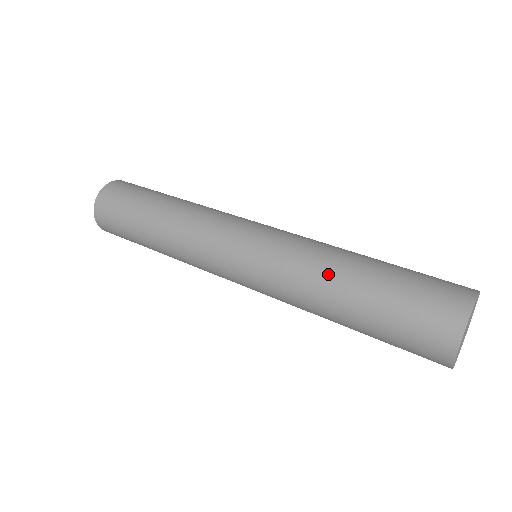
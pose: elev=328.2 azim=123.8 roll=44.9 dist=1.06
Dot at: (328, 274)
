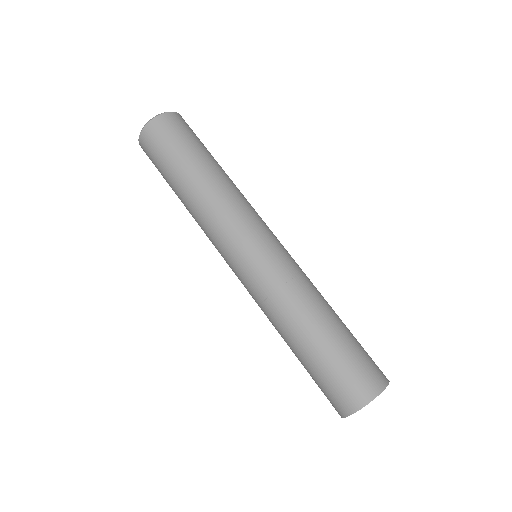
Dot at: (291, 322)
